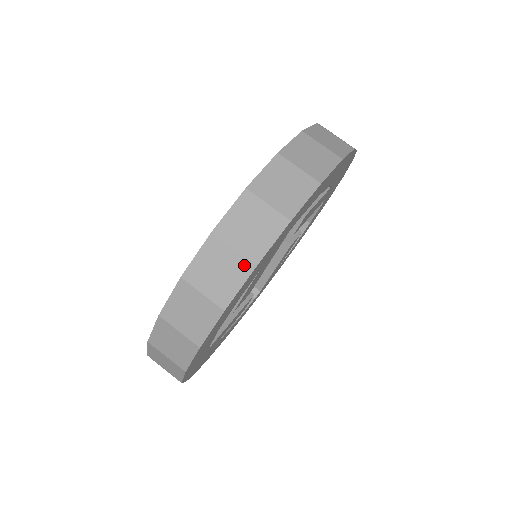
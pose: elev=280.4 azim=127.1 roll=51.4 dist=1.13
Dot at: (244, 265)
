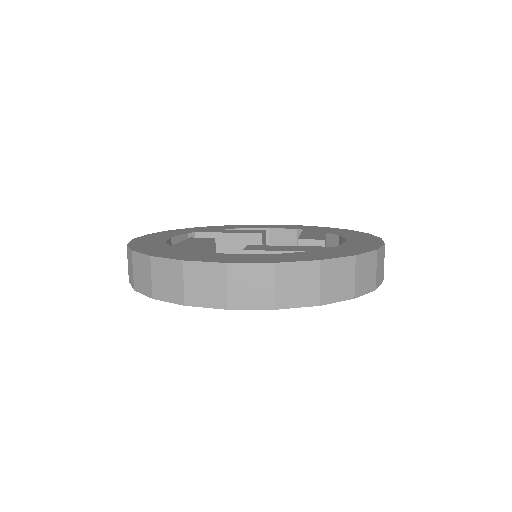
Dot at: (133, 282)
